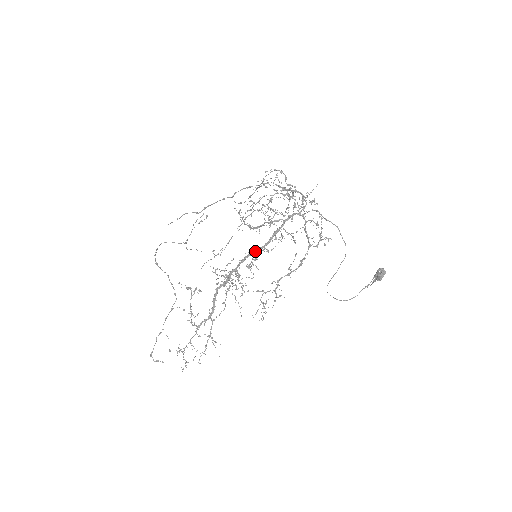
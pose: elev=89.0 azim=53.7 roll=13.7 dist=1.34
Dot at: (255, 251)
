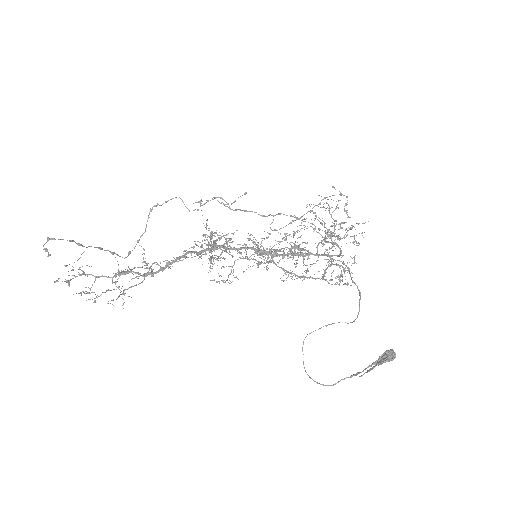
Dot at: occluded
